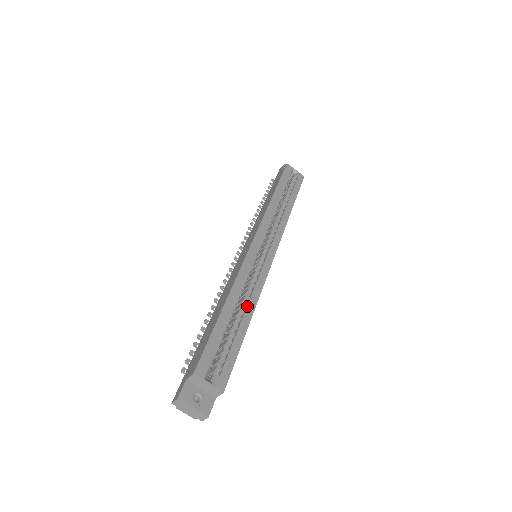
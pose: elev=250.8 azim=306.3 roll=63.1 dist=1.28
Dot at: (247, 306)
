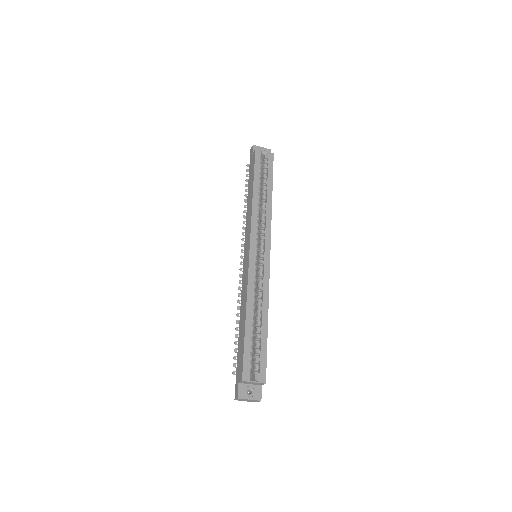
Dot at: (262, 309)
